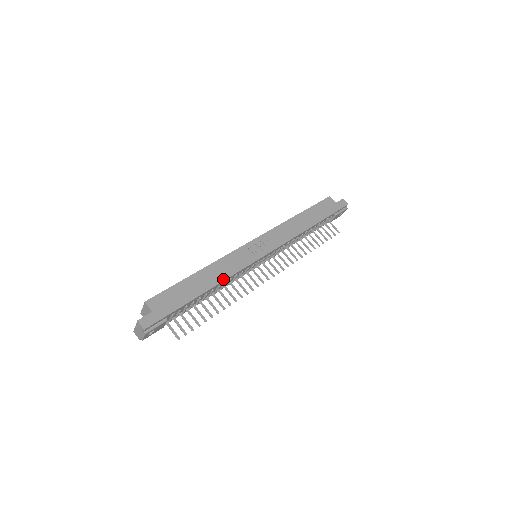
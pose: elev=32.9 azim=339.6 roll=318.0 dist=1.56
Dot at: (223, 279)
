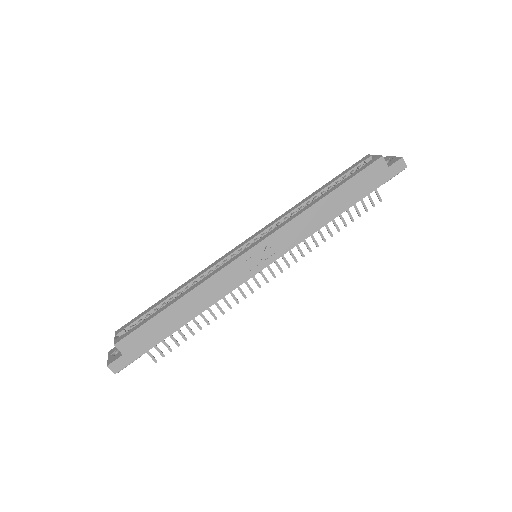
Dot at: (207, 307)
